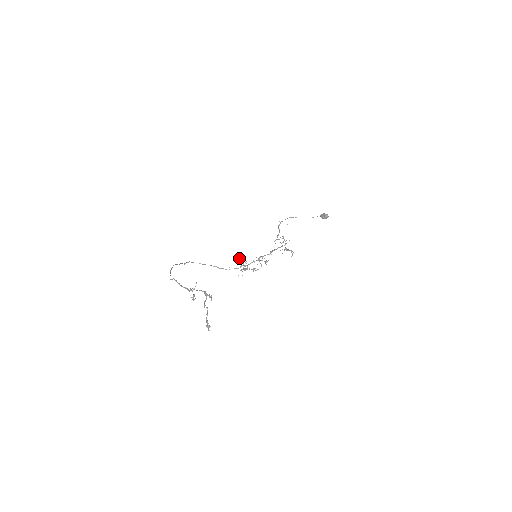
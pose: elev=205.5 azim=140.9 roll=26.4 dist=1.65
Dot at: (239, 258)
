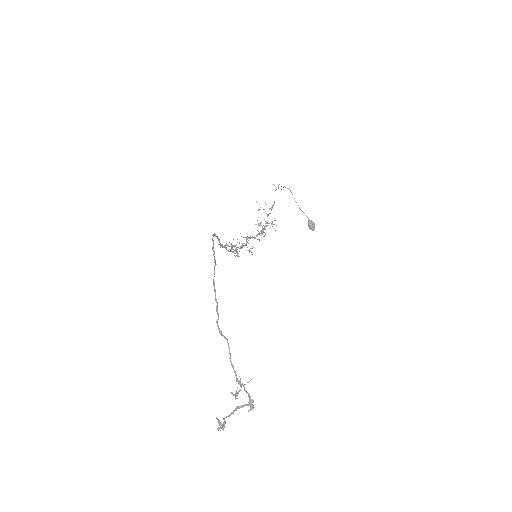
Dot at: (242, 244)
